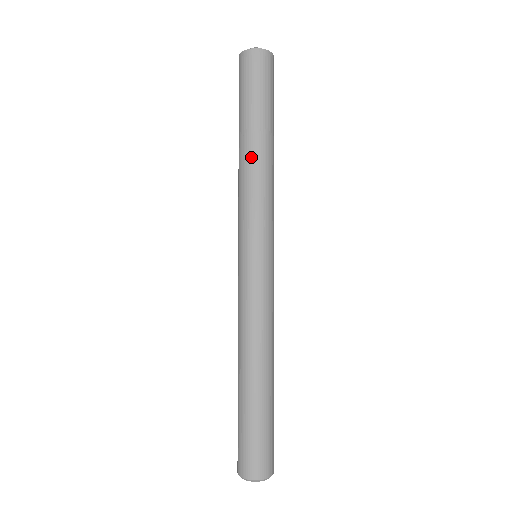
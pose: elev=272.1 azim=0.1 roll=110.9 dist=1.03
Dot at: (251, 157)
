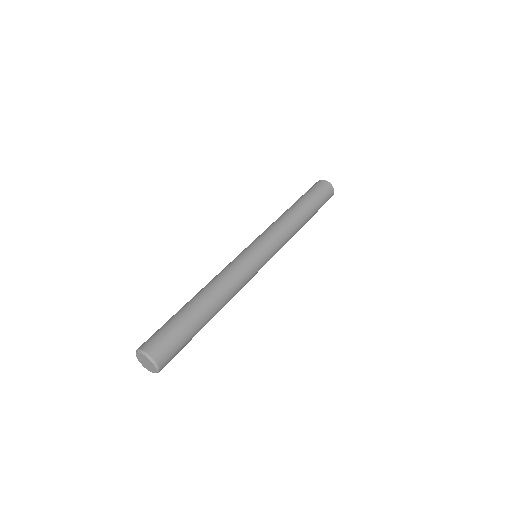
Dot at: (288, 211)
